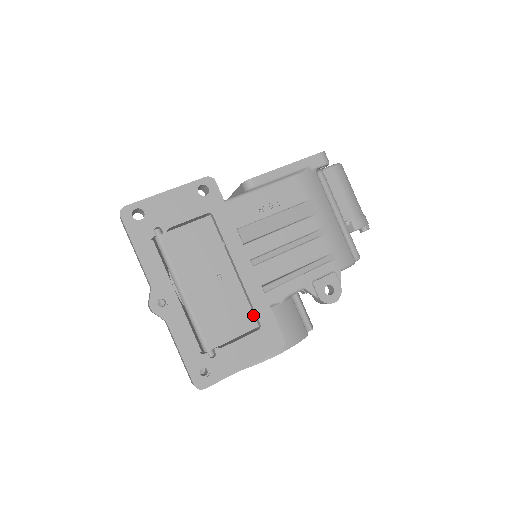
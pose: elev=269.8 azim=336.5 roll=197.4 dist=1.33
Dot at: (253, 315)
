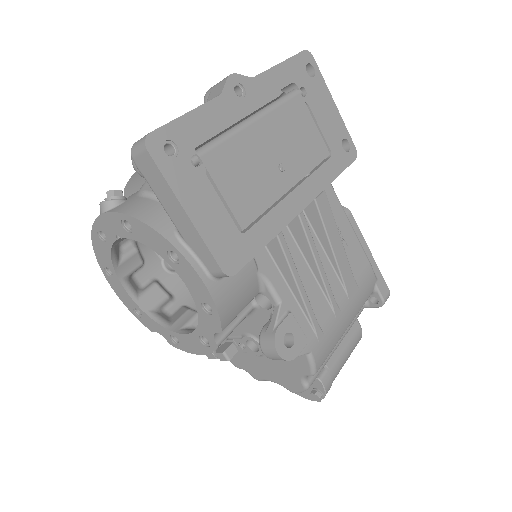
Dot at: (253, 220)
